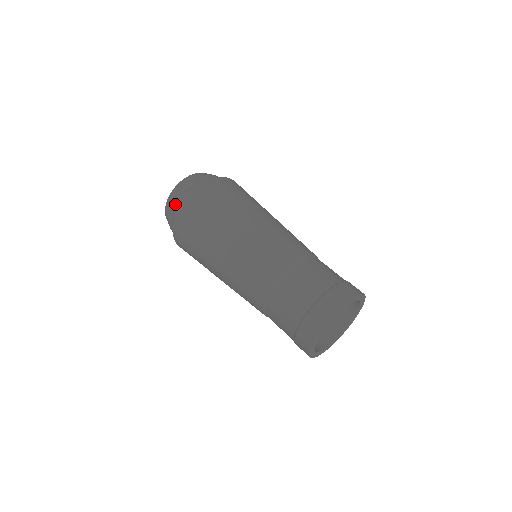
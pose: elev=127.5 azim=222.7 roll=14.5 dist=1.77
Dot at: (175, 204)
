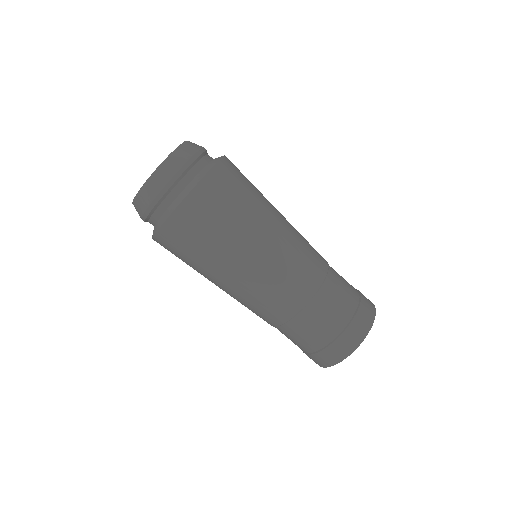
Dot at: occluded
